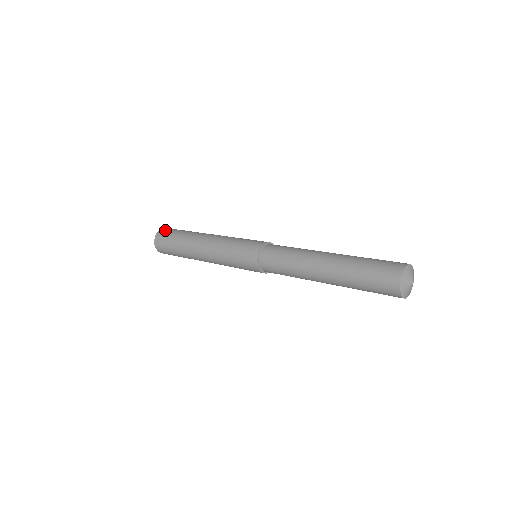
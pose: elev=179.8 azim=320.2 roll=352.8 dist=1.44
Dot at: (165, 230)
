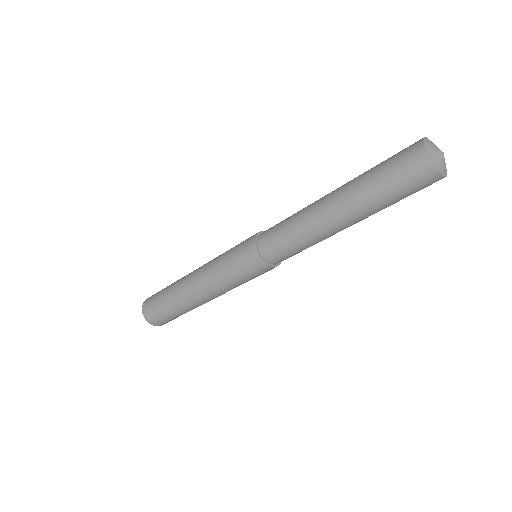
Dot at: occluded
